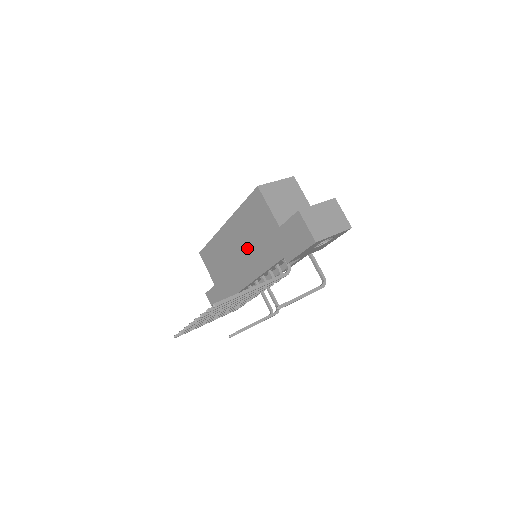
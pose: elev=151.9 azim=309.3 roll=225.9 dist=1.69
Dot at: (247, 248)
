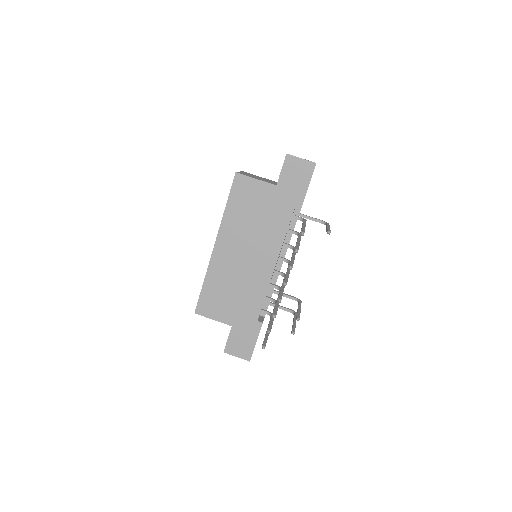
Dot at: (252, 241)
